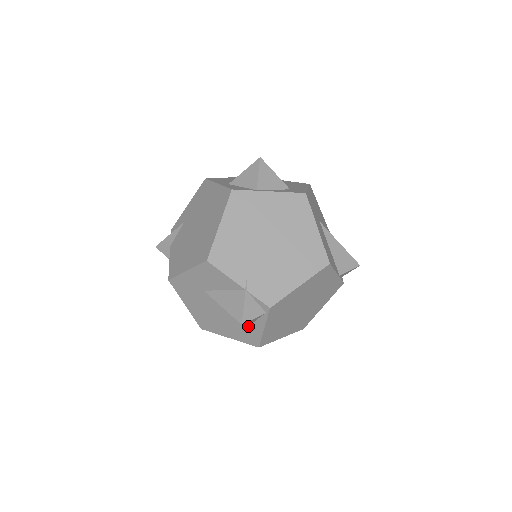
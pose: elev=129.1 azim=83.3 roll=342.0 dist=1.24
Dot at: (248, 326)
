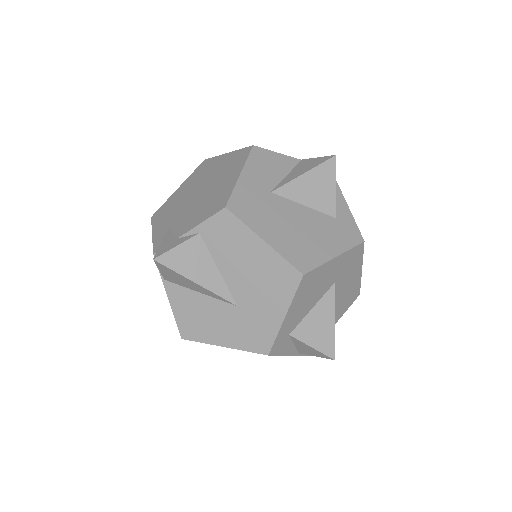
Dot at: (335, 213)
